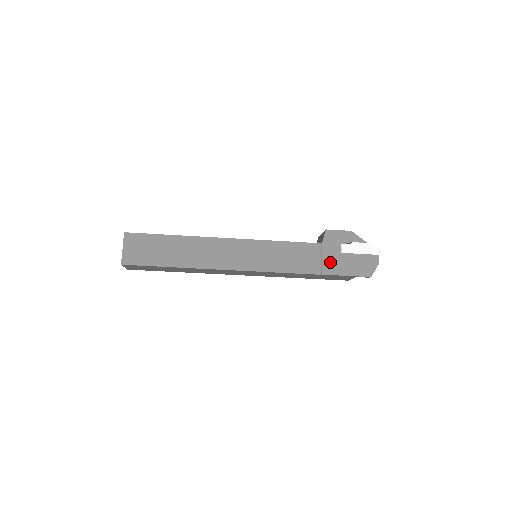
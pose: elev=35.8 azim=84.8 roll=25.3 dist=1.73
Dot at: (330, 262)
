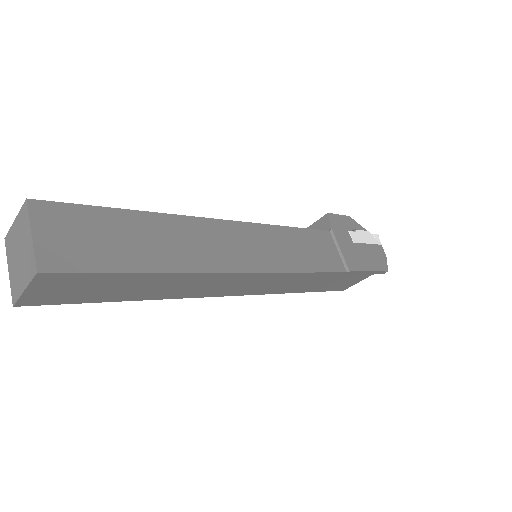
Dot at: (349, 254)
